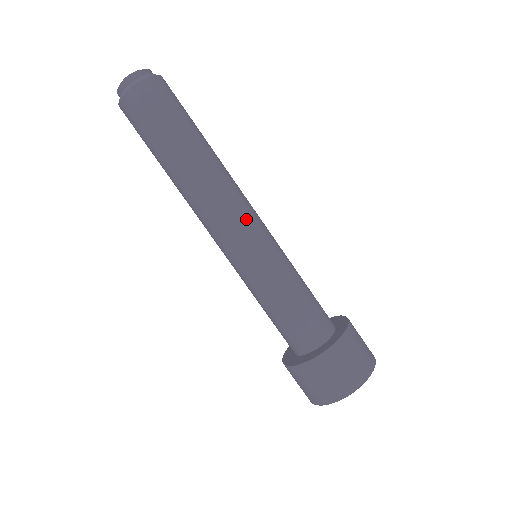
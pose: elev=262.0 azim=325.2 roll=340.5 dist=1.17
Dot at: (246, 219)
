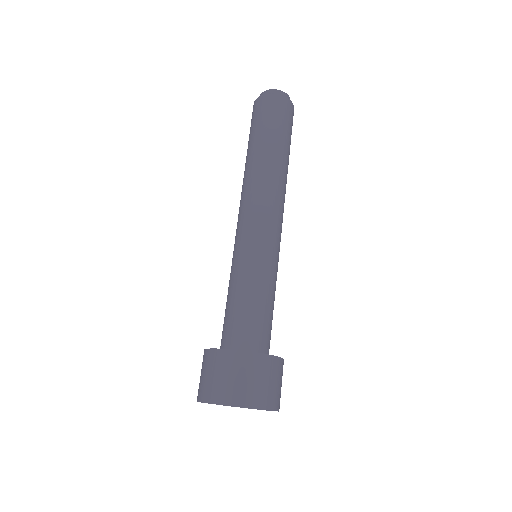
Dot at: (281, 224)
